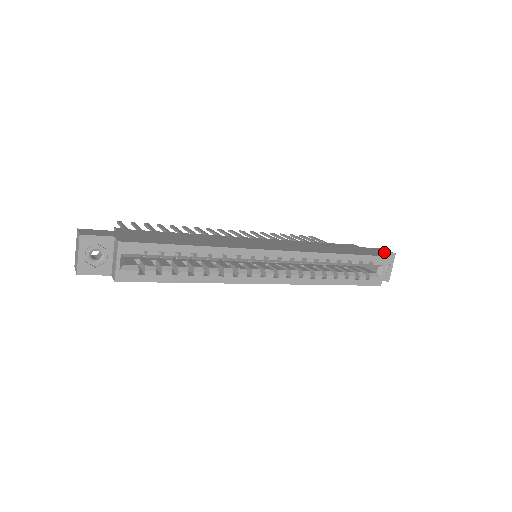
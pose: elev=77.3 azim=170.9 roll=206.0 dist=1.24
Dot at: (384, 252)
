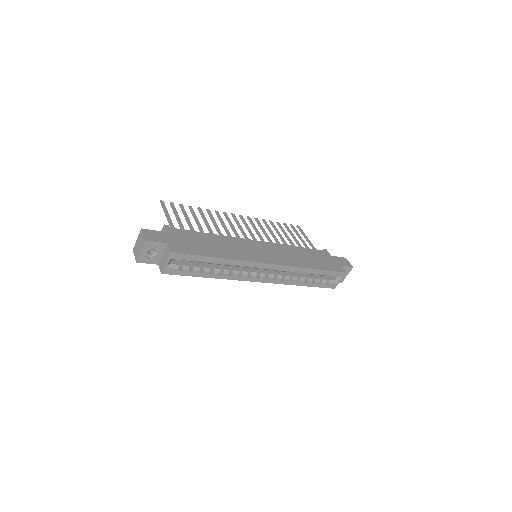
Dot at: (345, 265)
